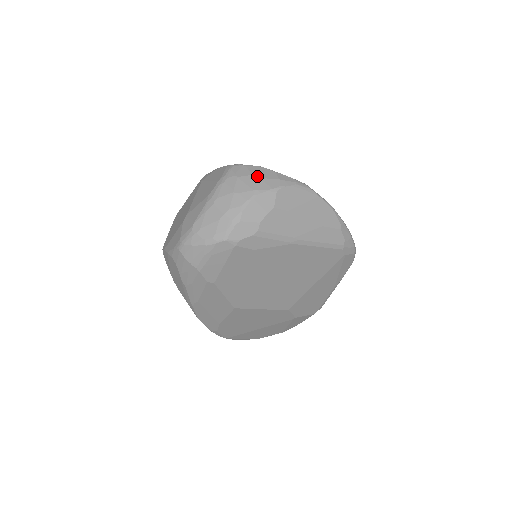
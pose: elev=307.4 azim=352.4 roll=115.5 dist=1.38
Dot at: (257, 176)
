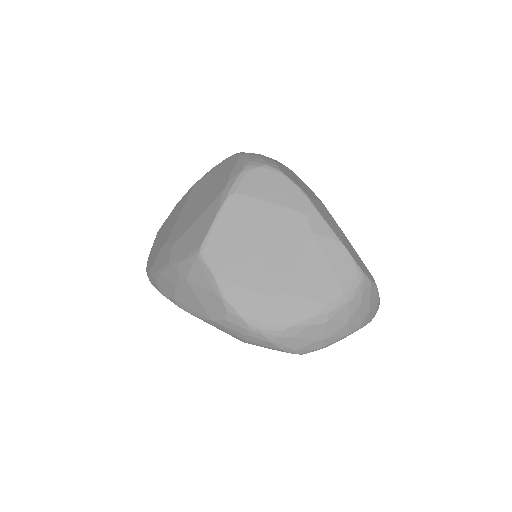
Dot at: (371, 306)
